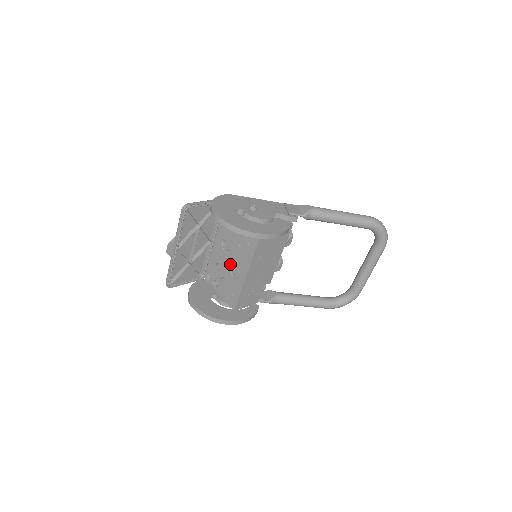
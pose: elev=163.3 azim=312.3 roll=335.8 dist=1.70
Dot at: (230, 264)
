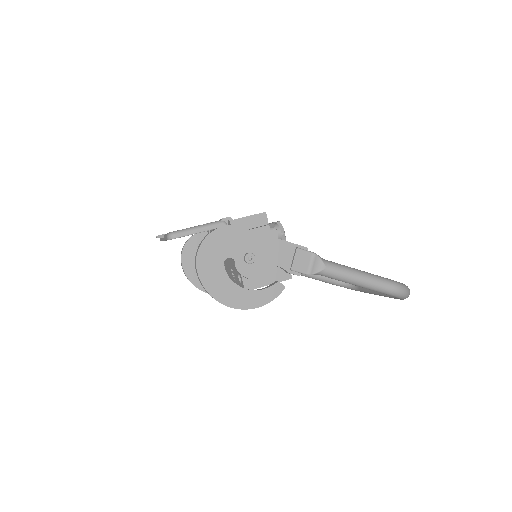
Dot at: occluded
